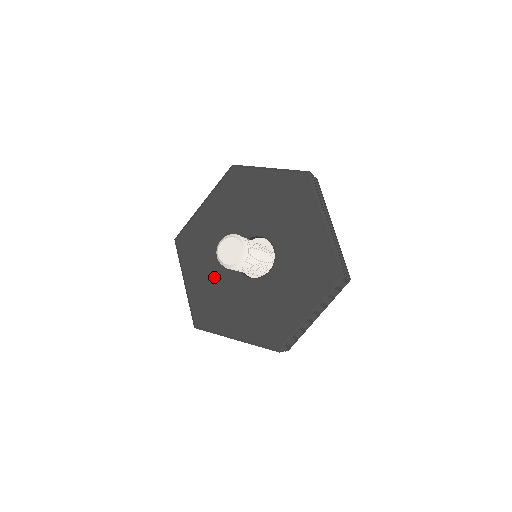
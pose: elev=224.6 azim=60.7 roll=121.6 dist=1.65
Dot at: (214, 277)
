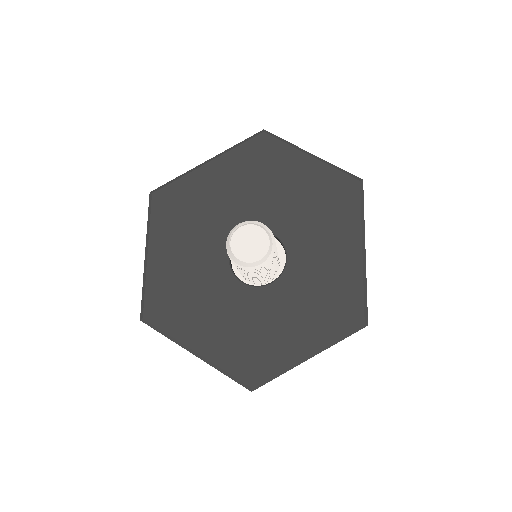
Dot at: (192, 263)
